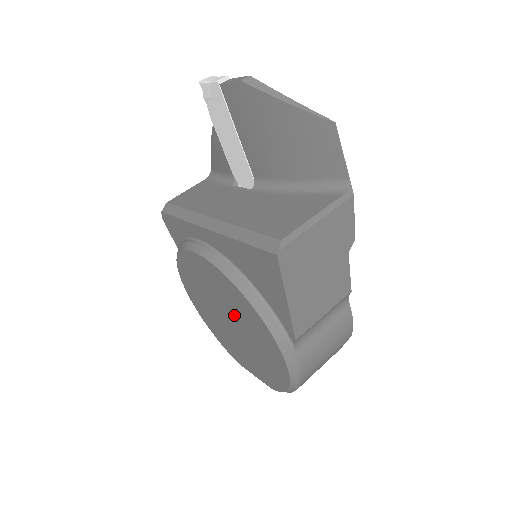
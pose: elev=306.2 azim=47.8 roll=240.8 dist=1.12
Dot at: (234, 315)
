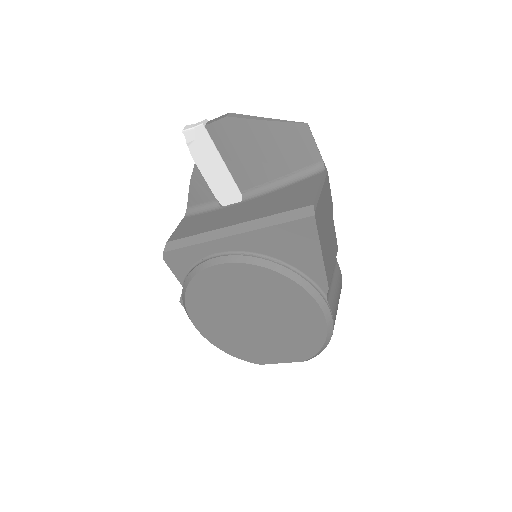
Dot at: (263, 305)
